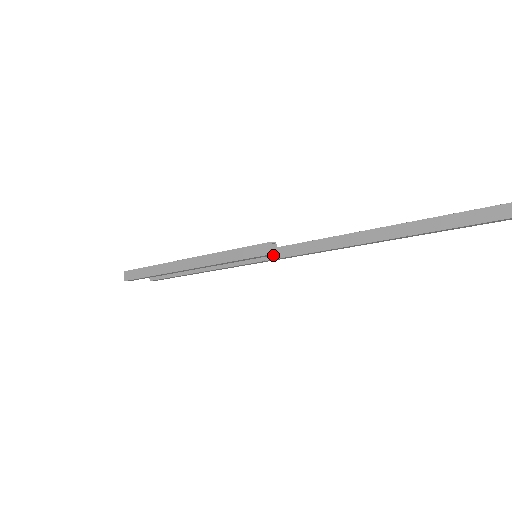
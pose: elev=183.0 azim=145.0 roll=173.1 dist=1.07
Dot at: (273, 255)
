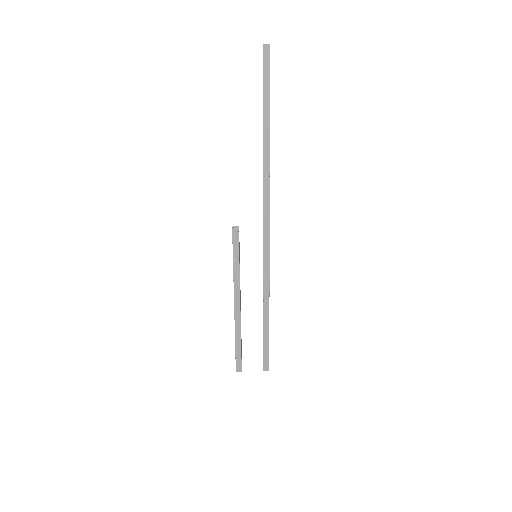
Dot at: (263, 245)
